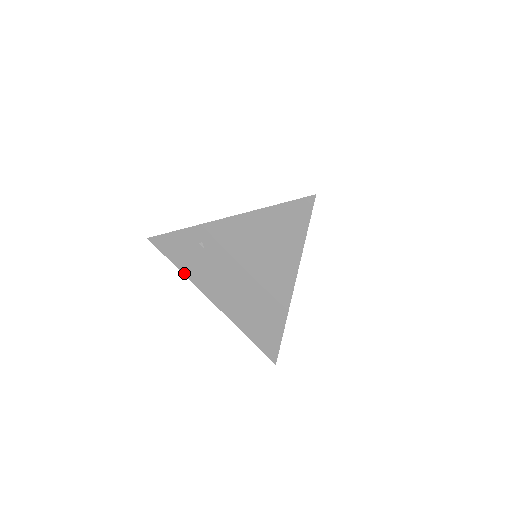
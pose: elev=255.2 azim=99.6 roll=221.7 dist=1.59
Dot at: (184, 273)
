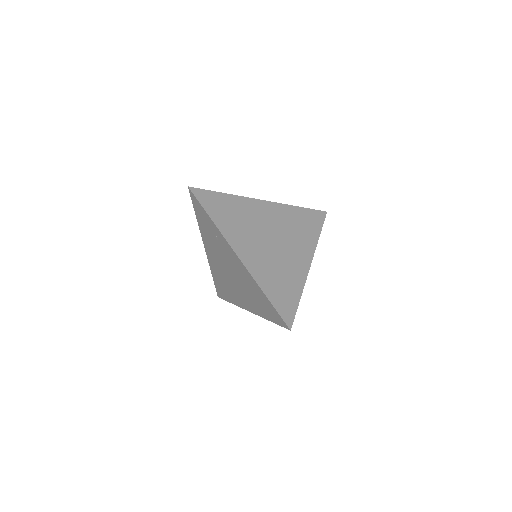
Dot at: (199, 224)
